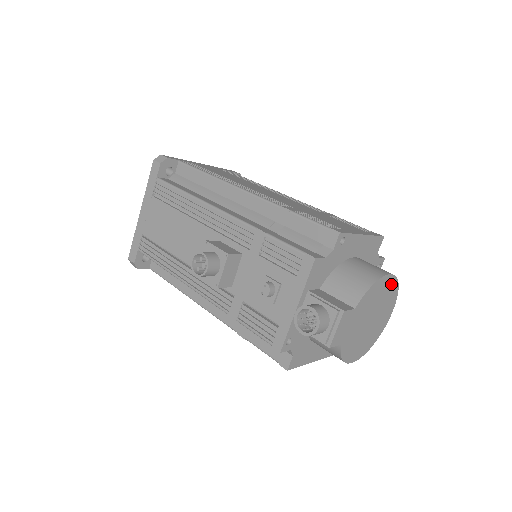
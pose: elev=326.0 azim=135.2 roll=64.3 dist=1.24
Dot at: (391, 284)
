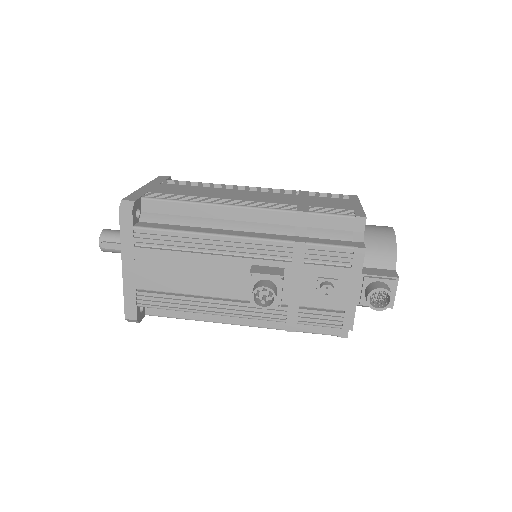
Dot at: occluded
